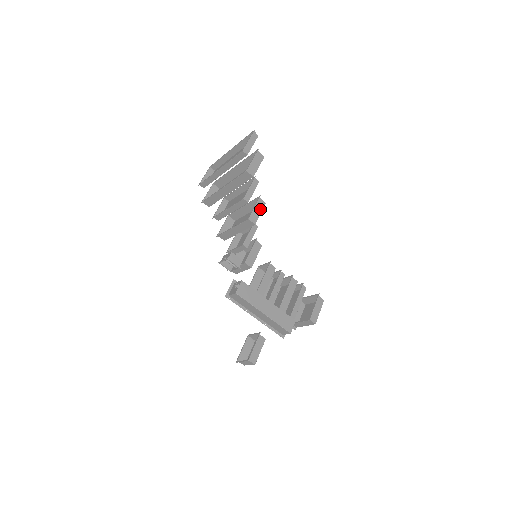
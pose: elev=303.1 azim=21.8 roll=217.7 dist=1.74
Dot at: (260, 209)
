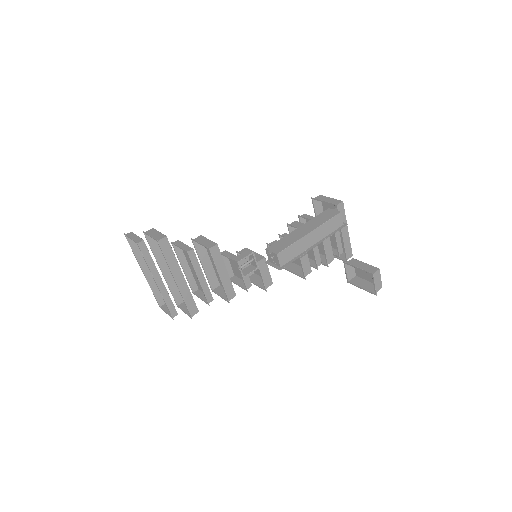
Dot at: (204, 240)
